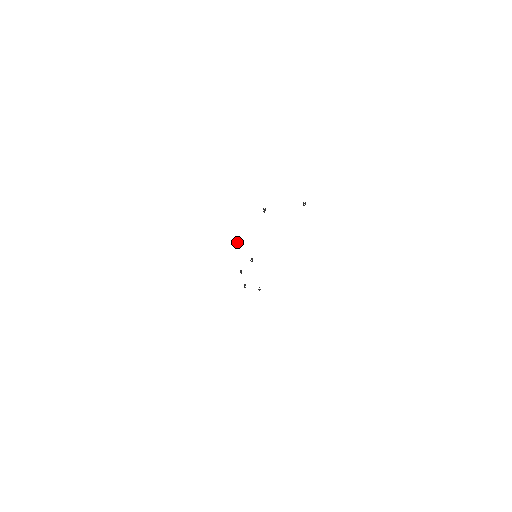
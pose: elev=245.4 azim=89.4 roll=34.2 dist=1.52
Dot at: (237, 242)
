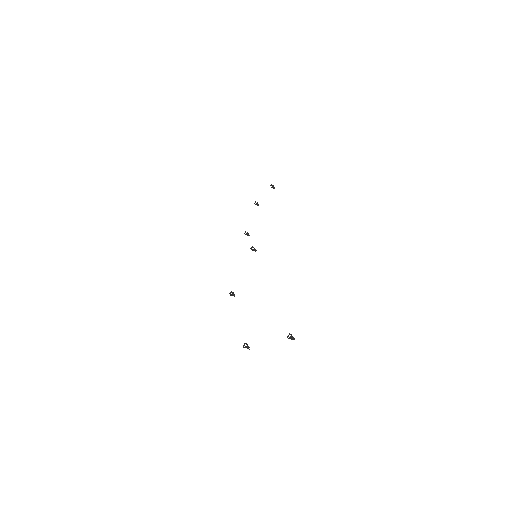
Dot at: occluded
